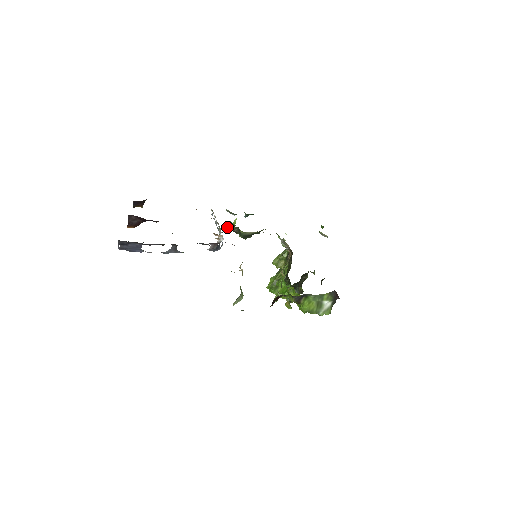
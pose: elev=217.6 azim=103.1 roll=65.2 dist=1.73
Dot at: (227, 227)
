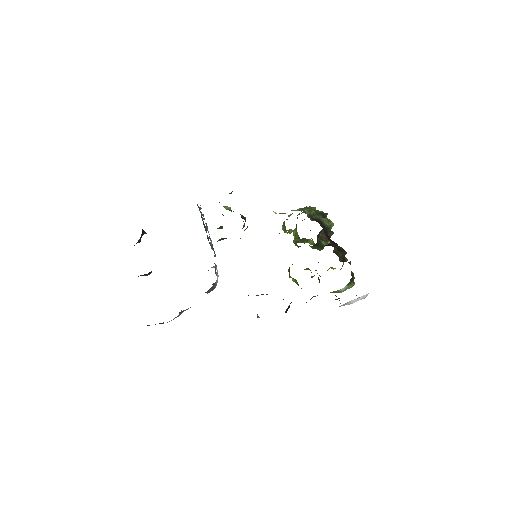
Dot at: occluded
